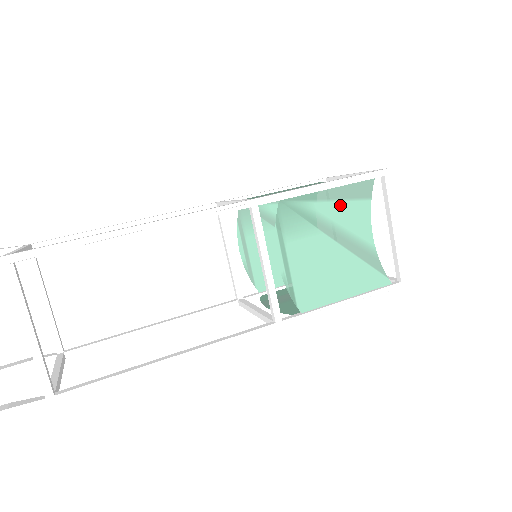
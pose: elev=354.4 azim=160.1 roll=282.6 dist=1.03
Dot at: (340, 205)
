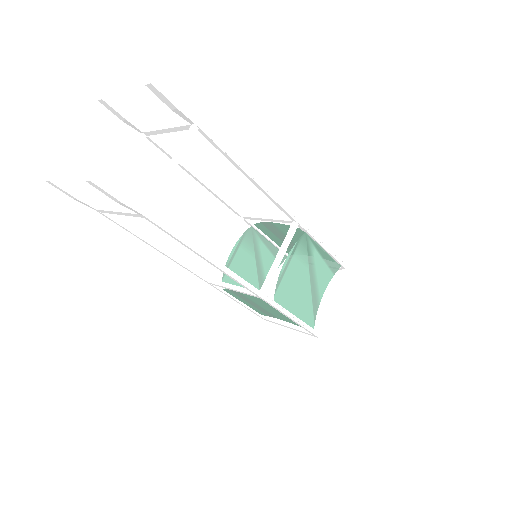
Dot at: (323, 263)
